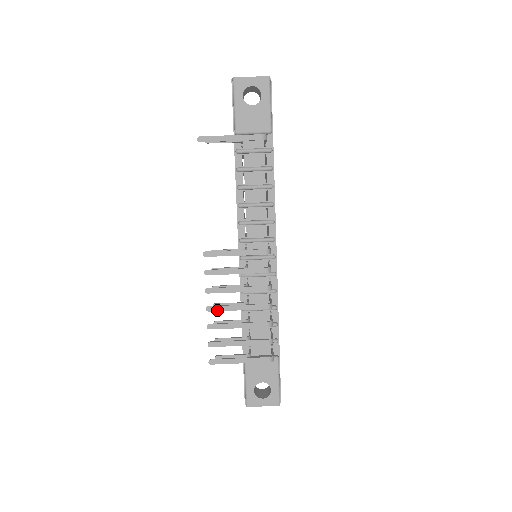
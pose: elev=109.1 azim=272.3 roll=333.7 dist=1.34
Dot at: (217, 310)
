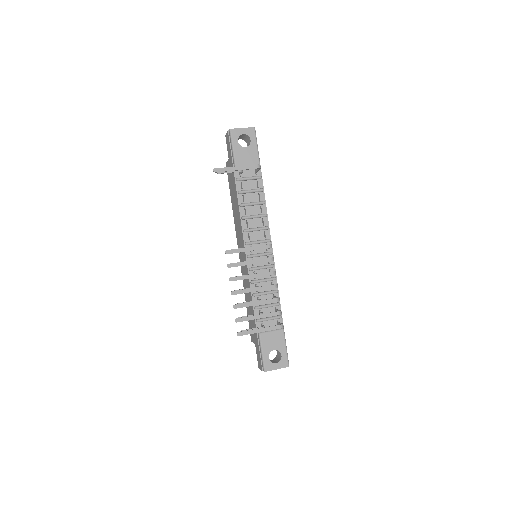
Dot at: (239, 293)
